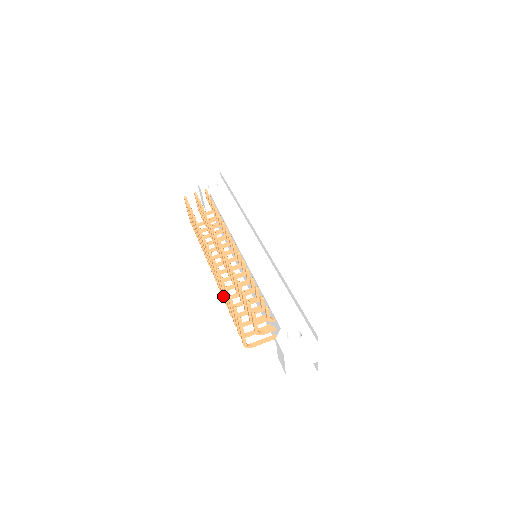
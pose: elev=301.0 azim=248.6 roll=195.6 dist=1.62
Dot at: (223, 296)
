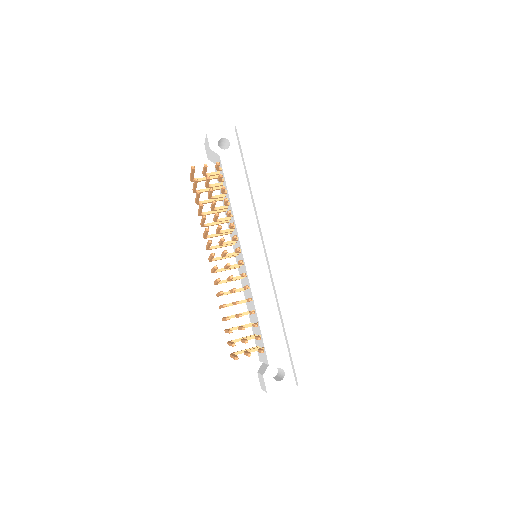
Dot at: (217, 296)
